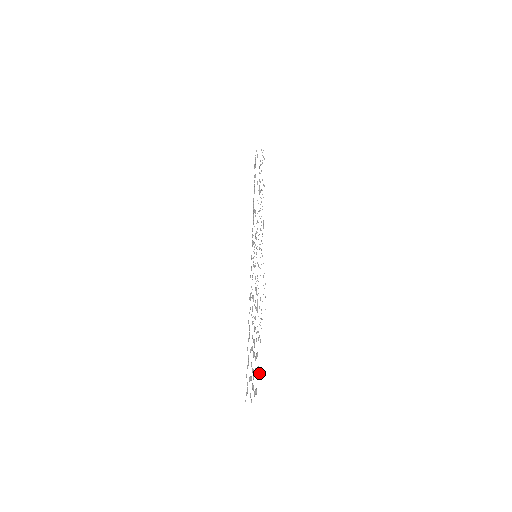
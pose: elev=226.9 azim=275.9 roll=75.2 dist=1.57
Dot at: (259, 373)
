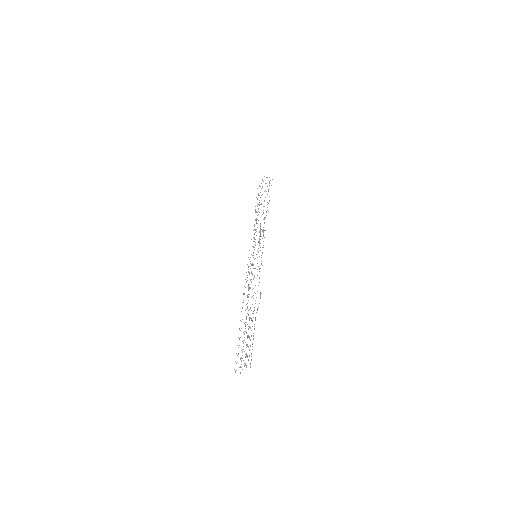
Dot at: occluded
